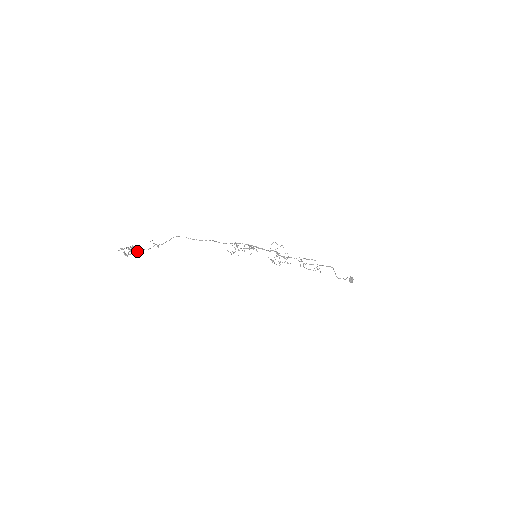
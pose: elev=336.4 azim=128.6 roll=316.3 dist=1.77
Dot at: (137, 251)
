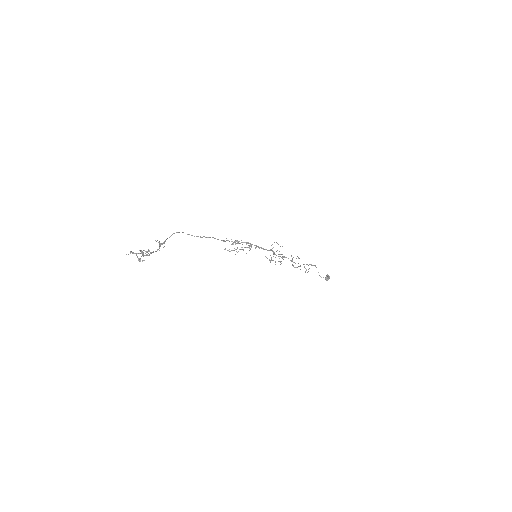
Dot at: (149, 255)
